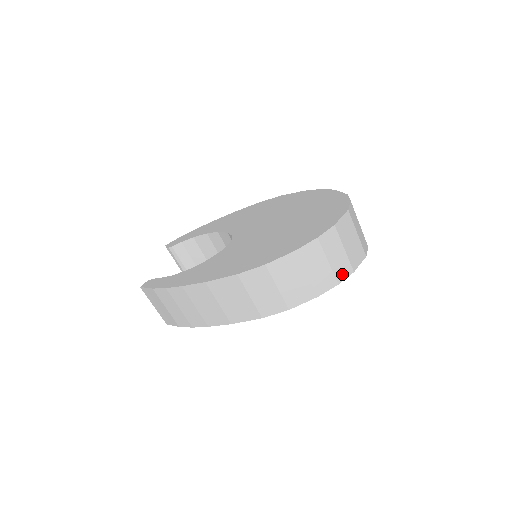
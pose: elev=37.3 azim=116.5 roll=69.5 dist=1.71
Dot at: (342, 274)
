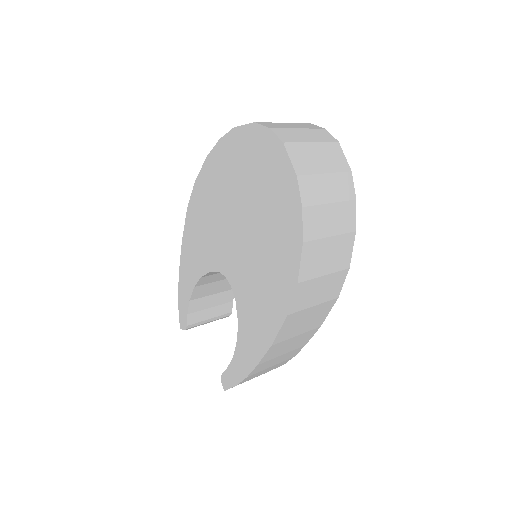
Dot at: (348, 189)
